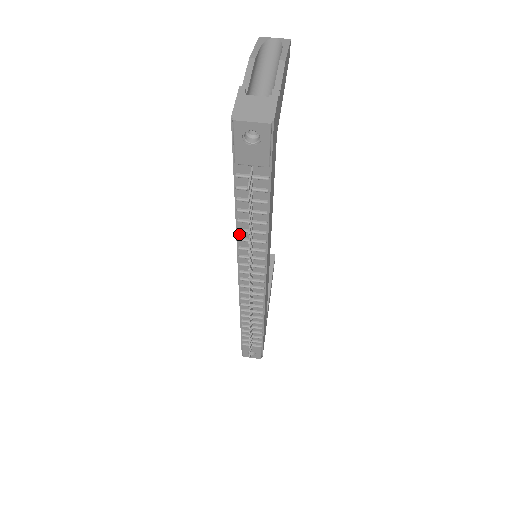
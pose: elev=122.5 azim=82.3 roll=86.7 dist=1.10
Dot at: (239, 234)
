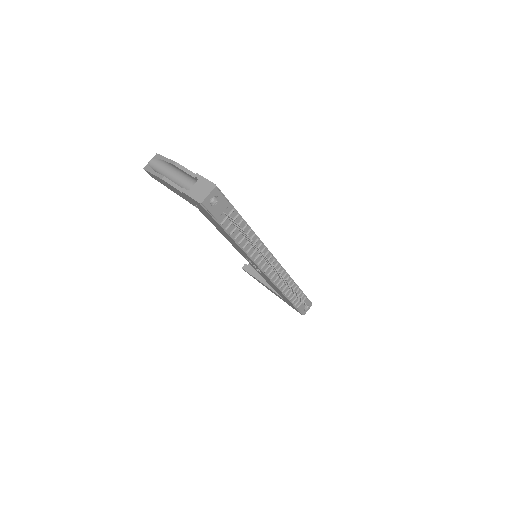
Dot at: (245, 250)
